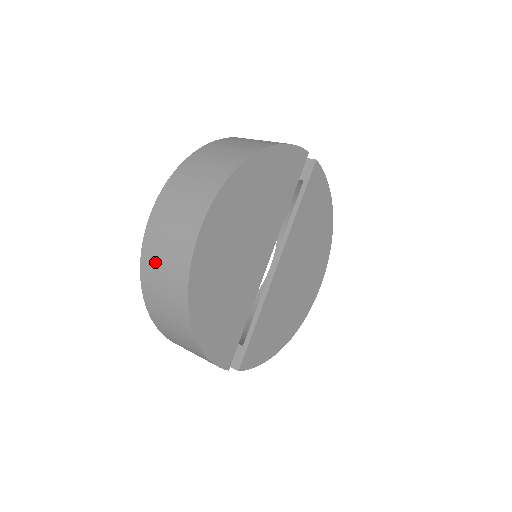
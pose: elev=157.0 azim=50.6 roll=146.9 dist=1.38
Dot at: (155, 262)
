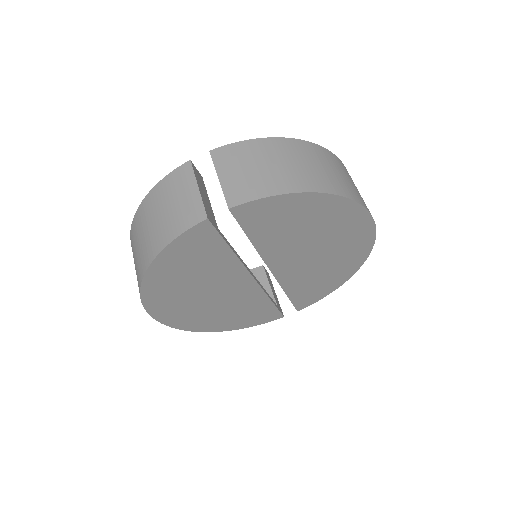
Dot at: occluded
